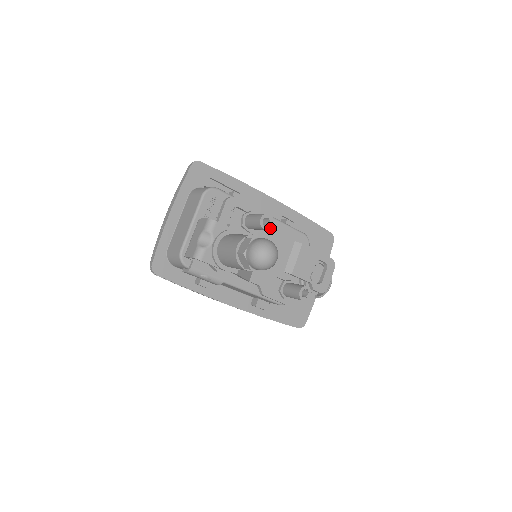
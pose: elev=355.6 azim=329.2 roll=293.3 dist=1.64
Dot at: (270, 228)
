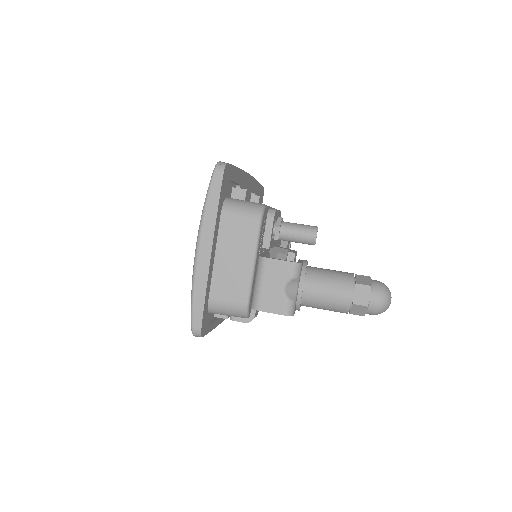
Dot at: occluded
